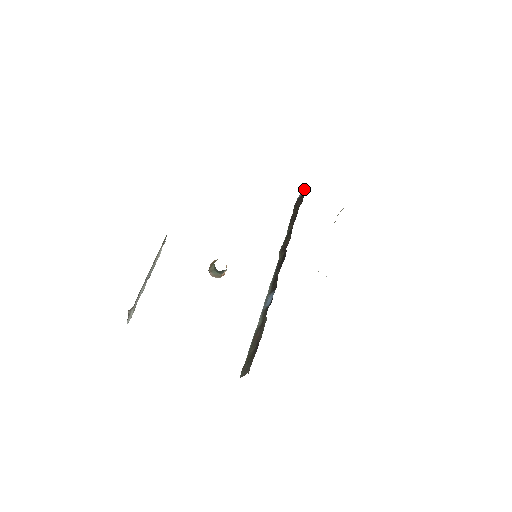
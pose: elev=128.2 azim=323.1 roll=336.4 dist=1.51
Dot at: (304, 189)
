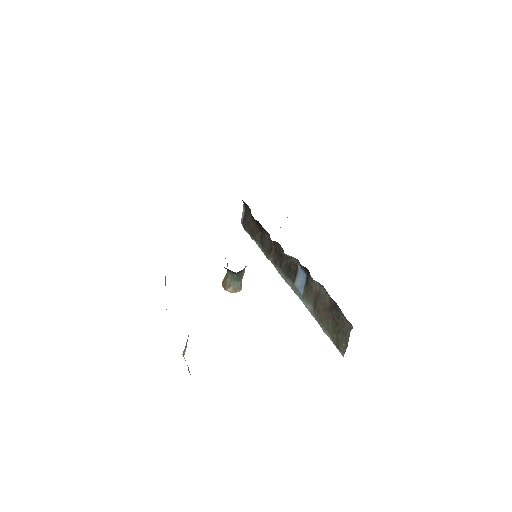
Dot at: (243, 207)
